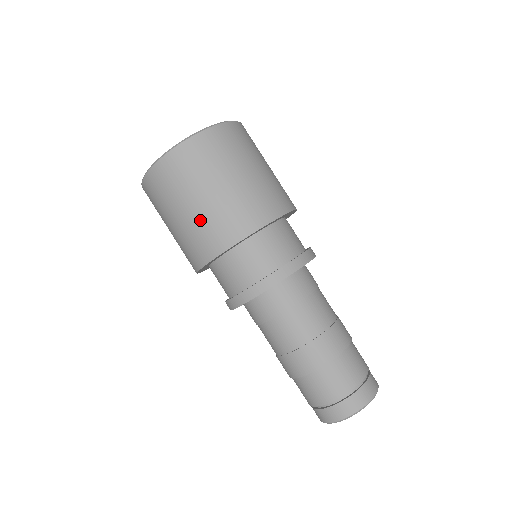
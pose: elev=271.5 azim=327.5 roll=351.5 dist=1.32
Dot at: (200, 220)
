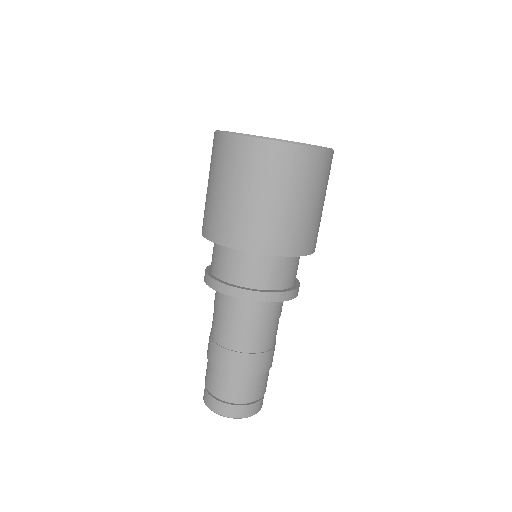
Dot at: (215, 204)
